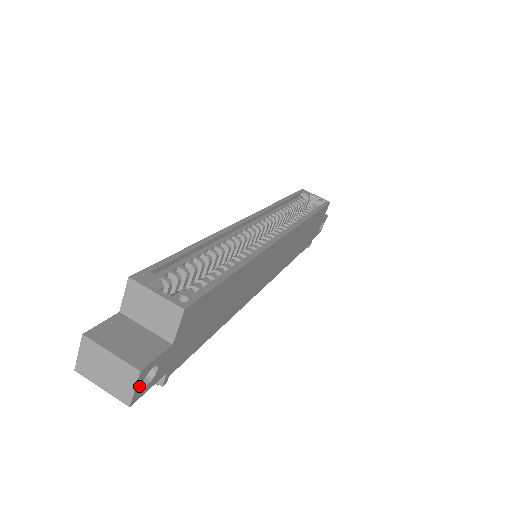
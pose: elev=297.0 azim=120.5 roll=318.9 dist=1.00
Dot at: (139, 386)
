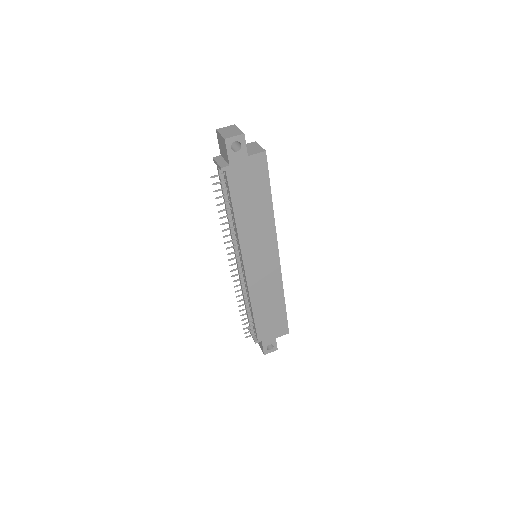
Dot at: (235, 139)
